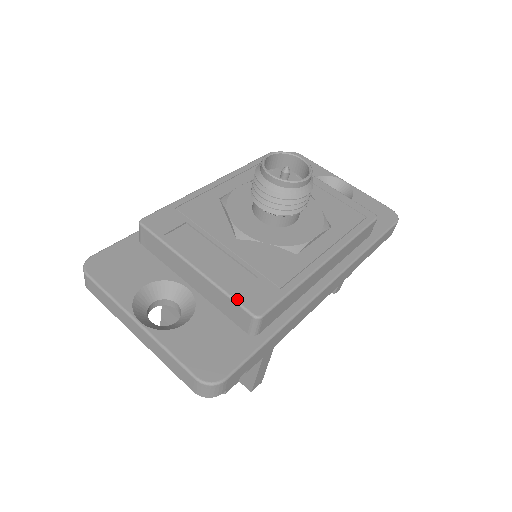
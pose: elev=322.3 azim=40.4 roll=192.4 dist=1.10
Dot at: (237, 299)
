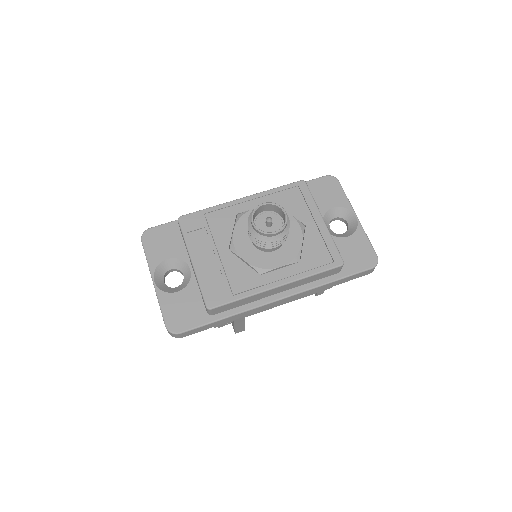
Dot at: (203, 292)
